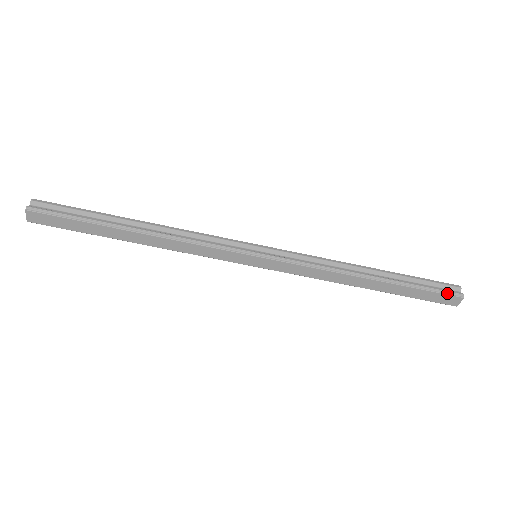
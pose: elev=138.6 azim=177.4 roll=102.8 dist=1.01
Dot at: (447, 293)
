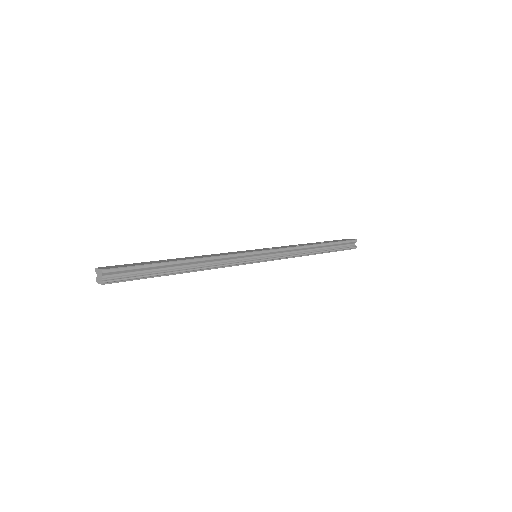
Dot at: (349, 249)
